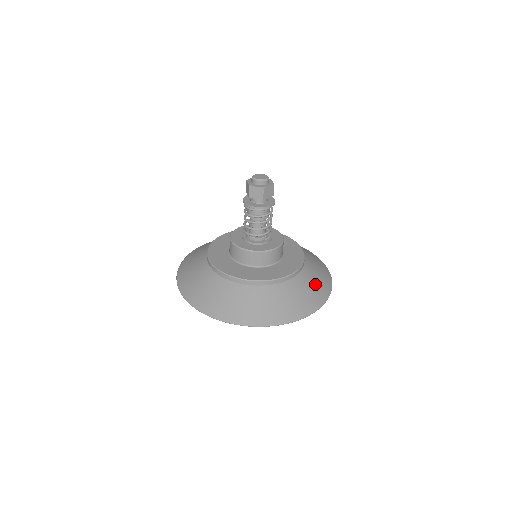
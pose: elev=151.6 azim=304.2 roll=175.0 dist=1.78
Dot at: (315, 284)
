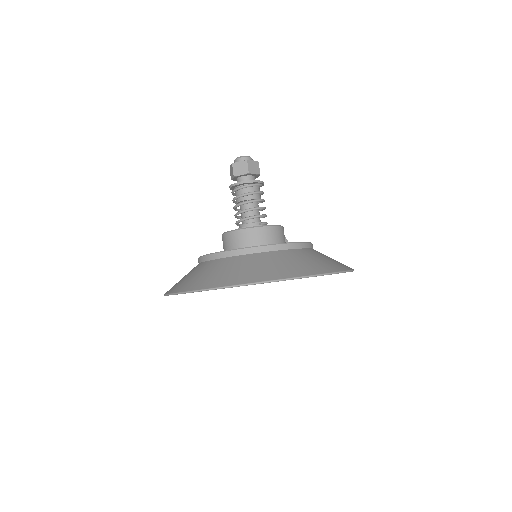
Dot at: (330, 259)
